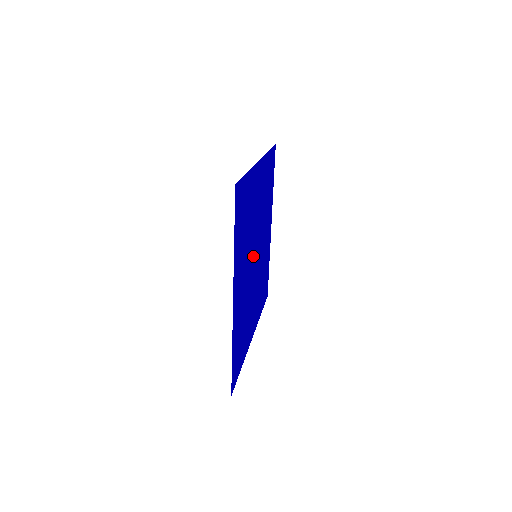
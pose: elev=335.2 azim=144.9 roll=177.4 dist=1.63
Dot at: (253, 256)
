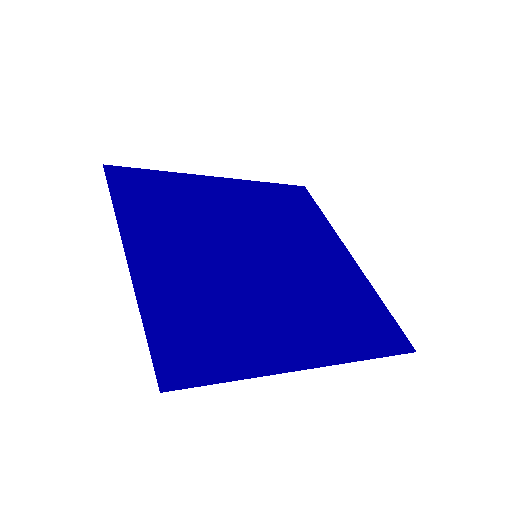
Dot at: (237, 251)
